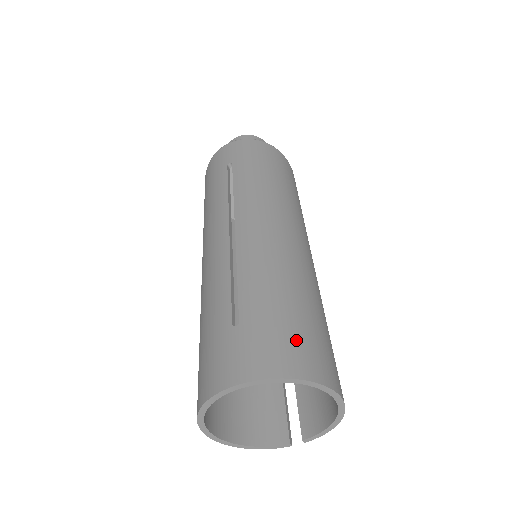
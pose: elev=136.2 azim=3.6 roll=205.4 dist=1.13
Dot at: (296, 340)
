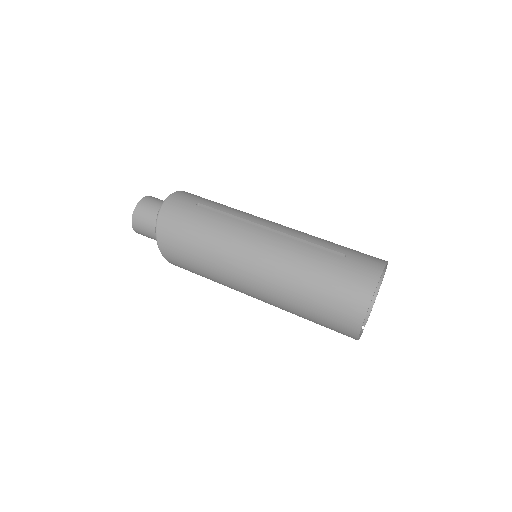
Dot at: occluded
